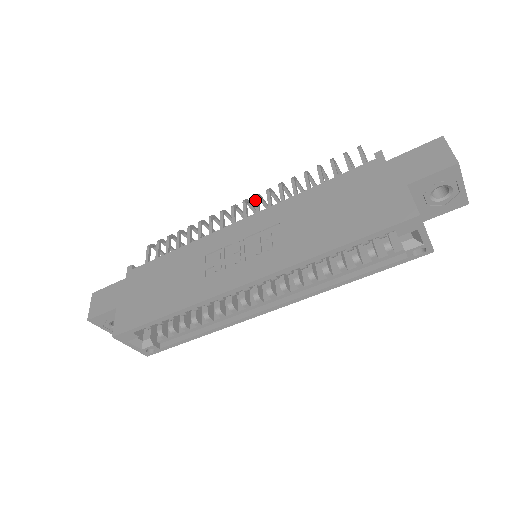
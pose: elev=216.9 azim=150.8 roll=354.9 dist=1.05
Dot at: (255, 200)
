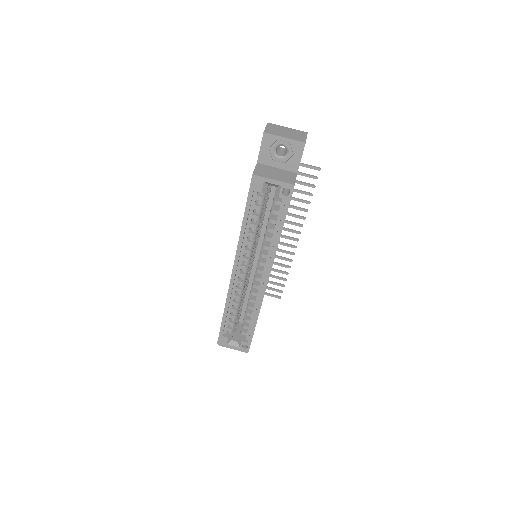
Dot at: occluded
